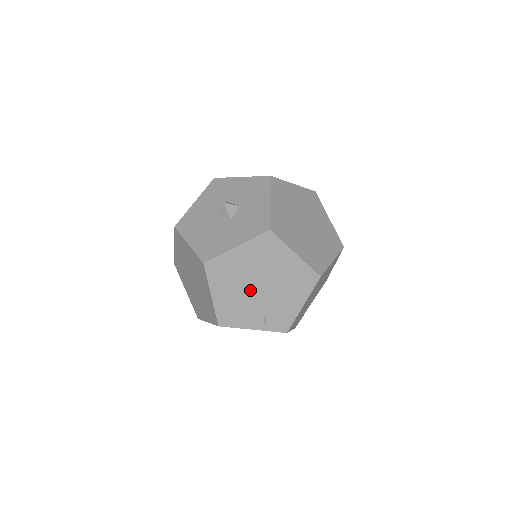
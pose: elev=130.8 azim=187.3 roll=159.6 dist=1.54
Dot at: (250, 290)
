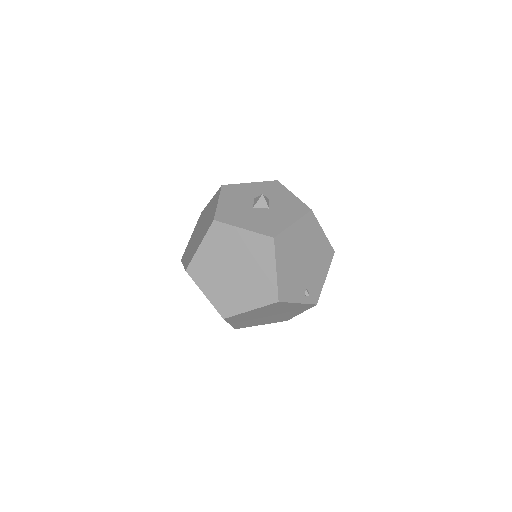
Dot at: (299, 264)
